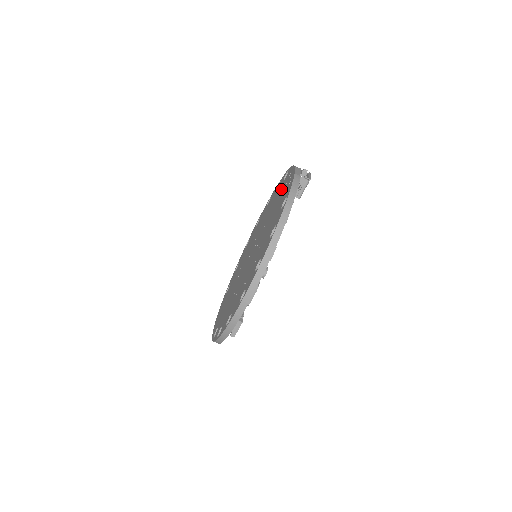
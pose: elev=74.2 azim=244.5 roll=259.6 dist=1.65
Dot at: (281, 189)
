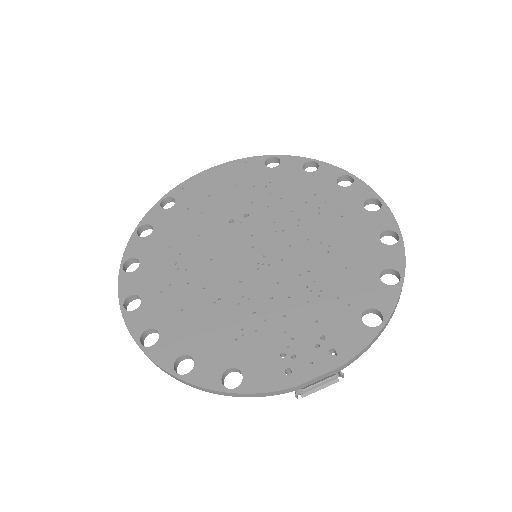
Dot at: (330, 319)
